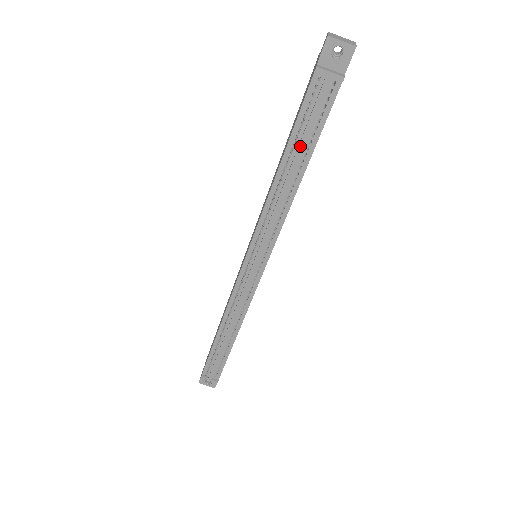
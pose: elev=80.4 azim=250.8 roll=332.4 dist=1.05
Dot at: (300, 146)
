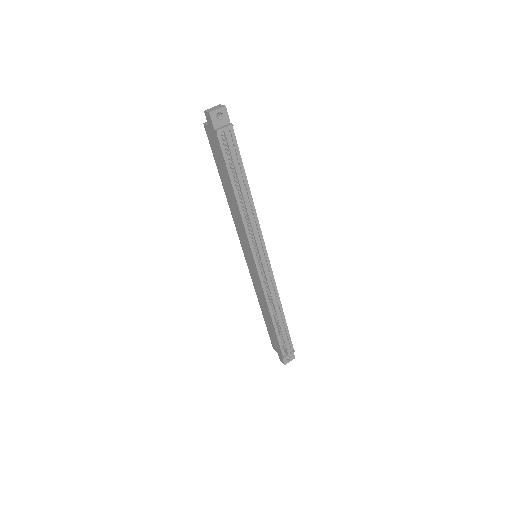
Dot at: (238, 175)
